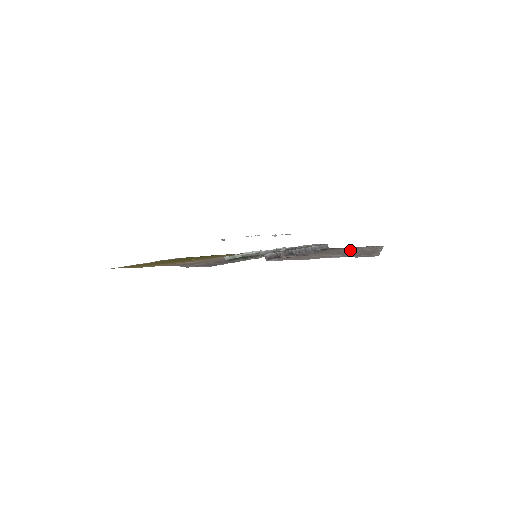
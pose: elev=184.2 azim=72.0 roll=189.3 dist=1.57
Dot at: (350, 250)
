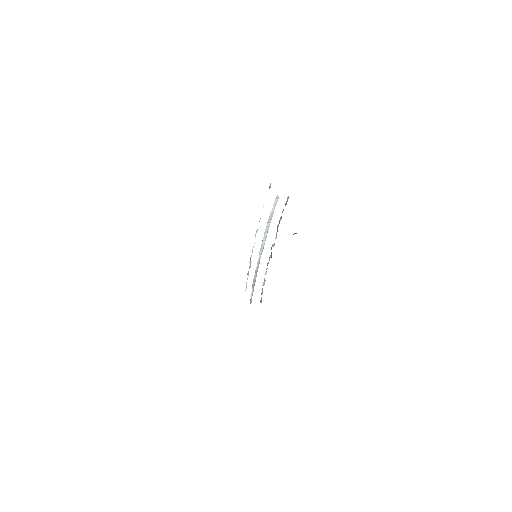
Dot at: occluded
